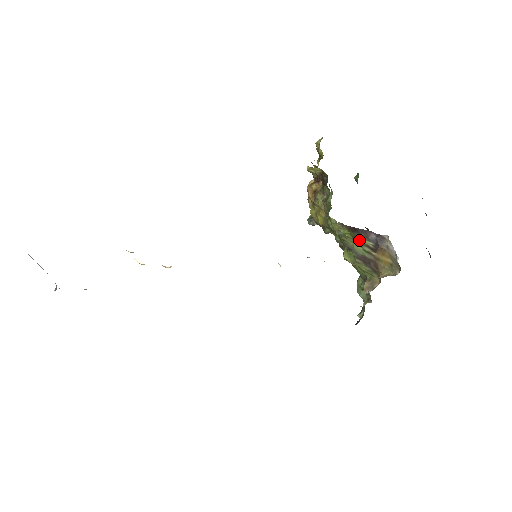
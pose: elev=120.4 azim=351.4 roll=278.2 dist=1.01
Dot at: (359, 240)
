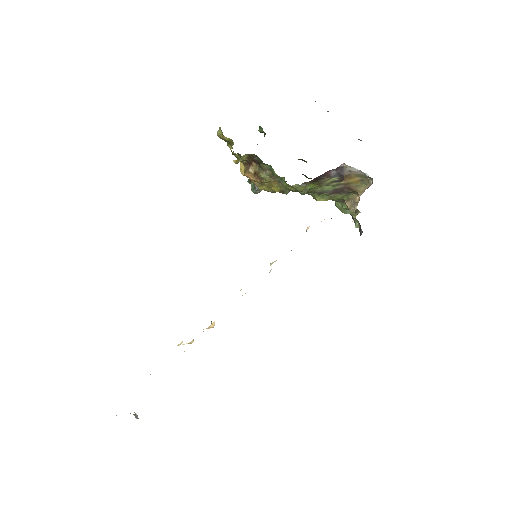
Dot at: (325, 183)
